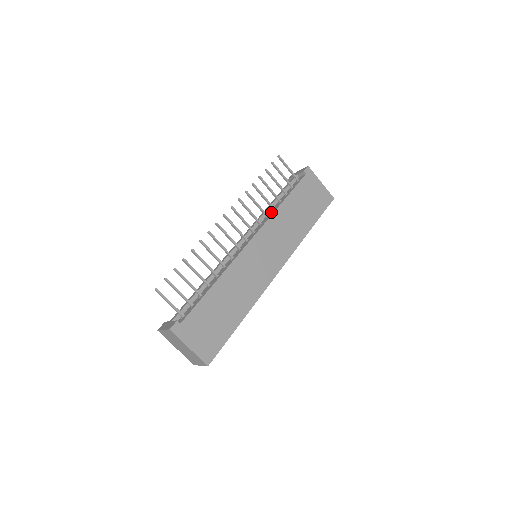
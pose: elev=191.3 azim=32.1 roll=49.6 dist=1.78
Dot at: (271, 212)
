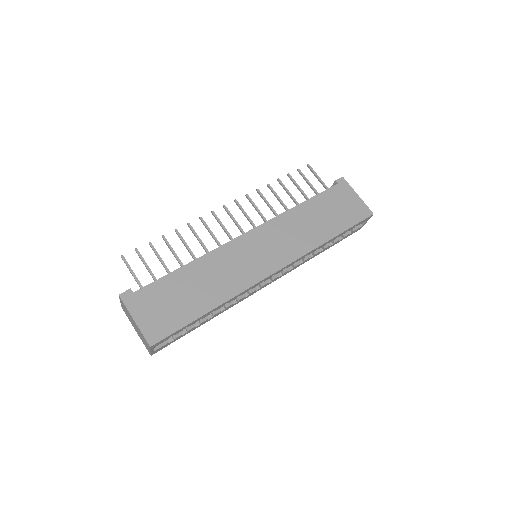
Dot at: occluded
